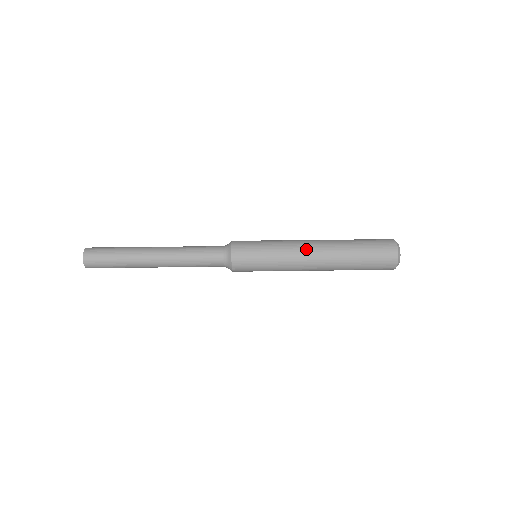
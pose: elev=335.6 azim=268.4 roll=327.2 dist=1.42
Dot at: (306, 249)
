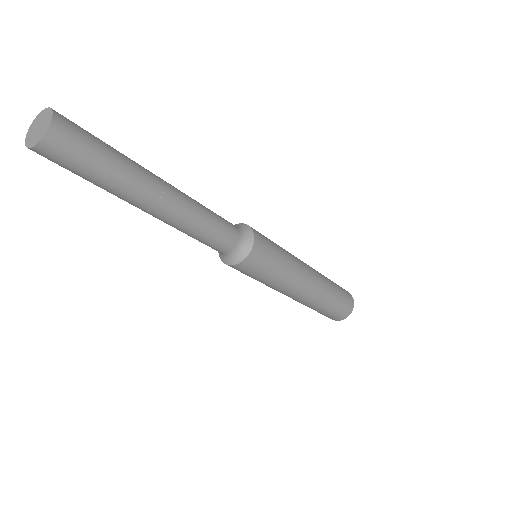
Dot at: occluded
